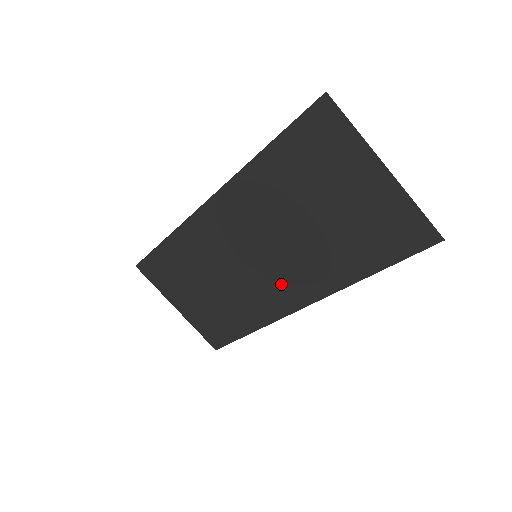
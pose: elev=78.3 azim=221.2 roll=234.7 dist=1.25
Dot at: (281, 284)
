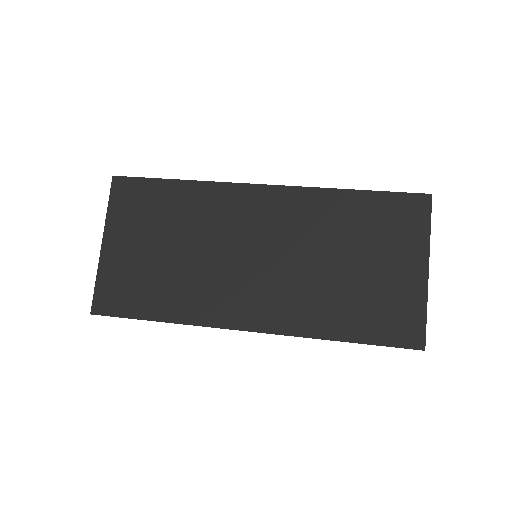
Dot at: (252, 295)
